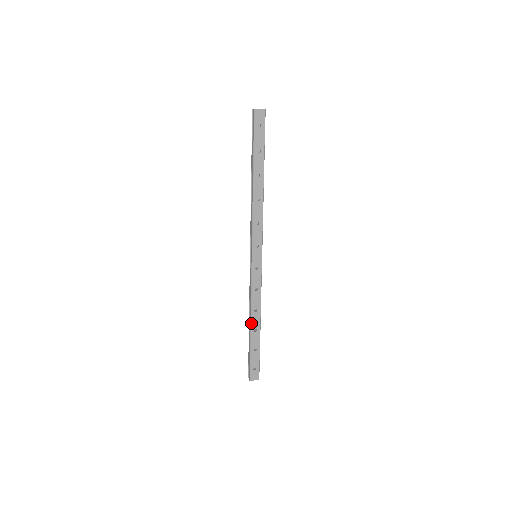
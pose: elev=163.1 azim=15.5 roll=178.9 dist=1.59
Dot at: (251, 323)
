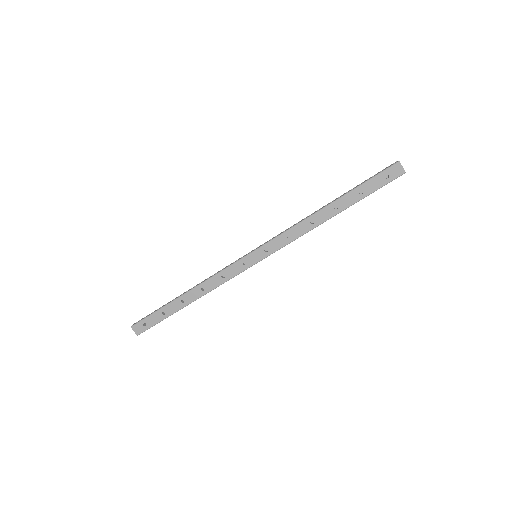
Dot at: (188, 292)
